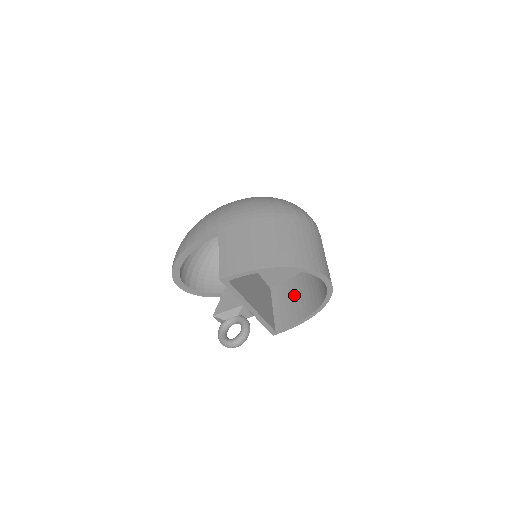
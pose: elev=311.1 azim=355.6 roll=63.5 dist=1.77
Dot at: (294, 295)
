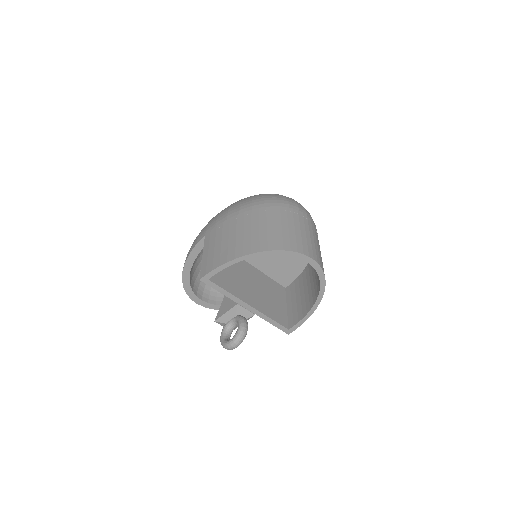
Dot at: (303, 288)
